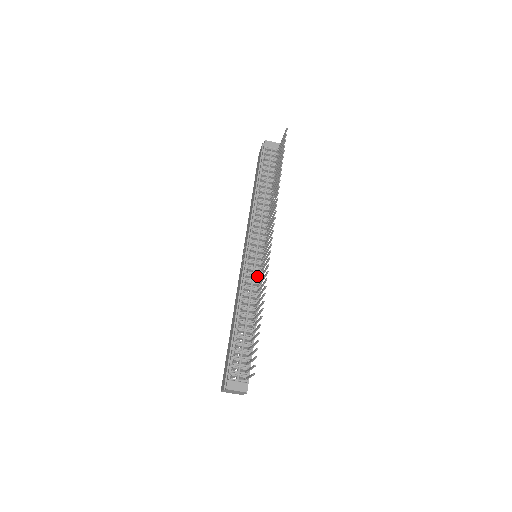
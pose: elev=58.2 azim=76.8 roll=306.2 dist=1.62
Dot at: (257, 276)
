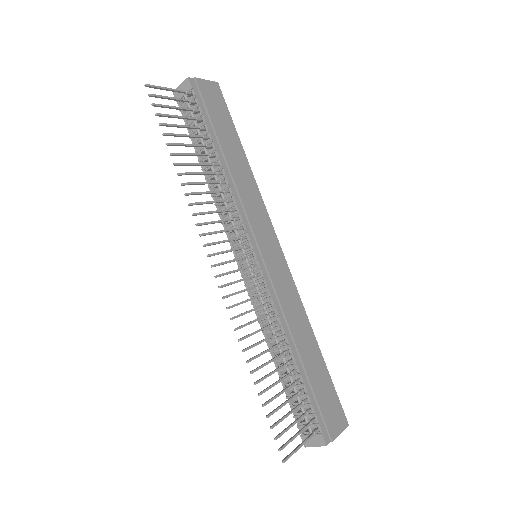
Dot at: (262, 291)
